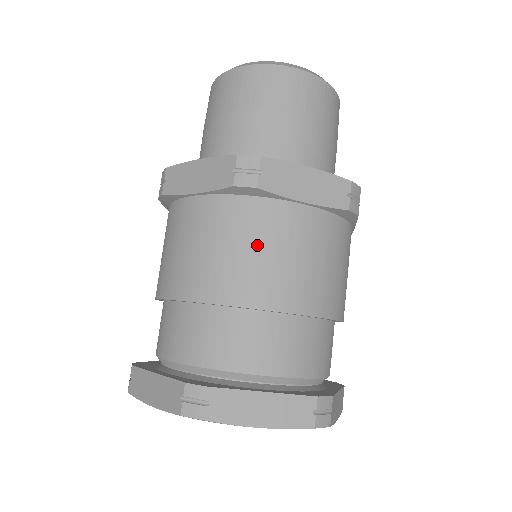
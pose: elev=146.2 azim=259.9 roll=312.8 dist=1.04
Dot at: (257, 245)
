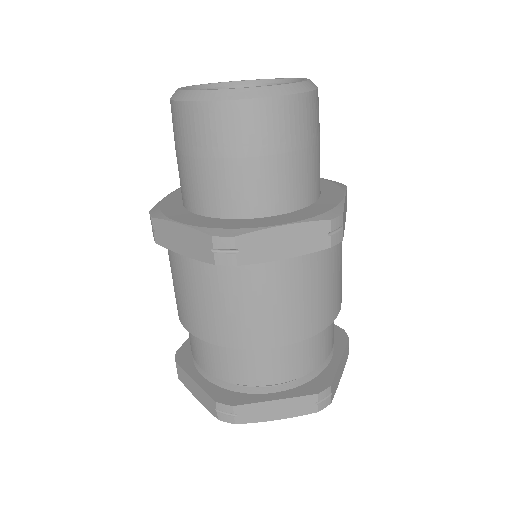
Dot at: (248, 303)
